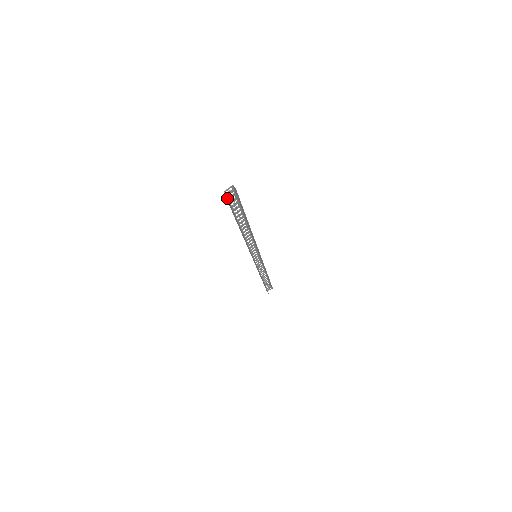
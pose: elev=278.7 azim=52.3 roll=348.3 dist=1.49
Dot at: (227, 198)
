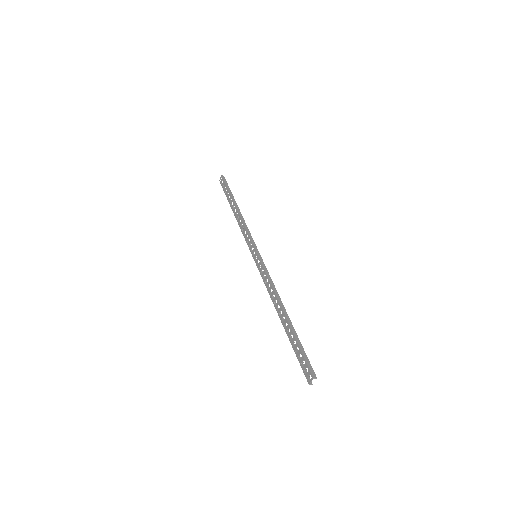
Dot at: (308, 378)
